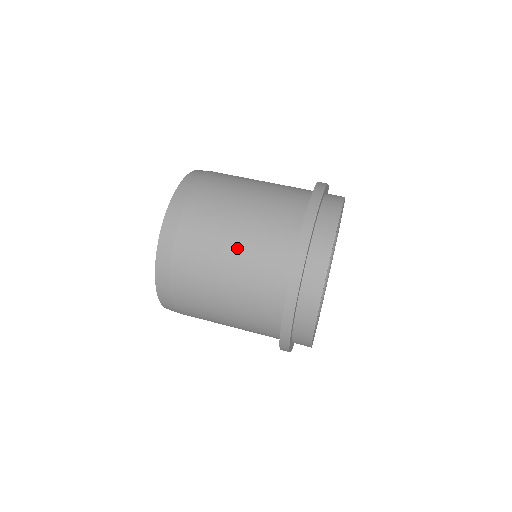
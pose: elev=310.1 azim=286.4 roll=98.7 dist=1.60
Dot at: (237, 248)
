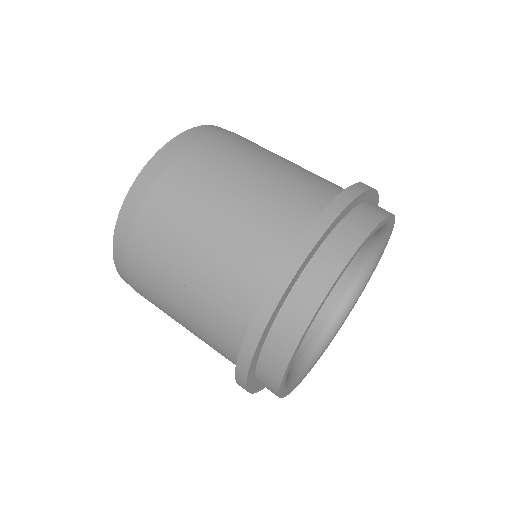
Dot at: (198, 263)
